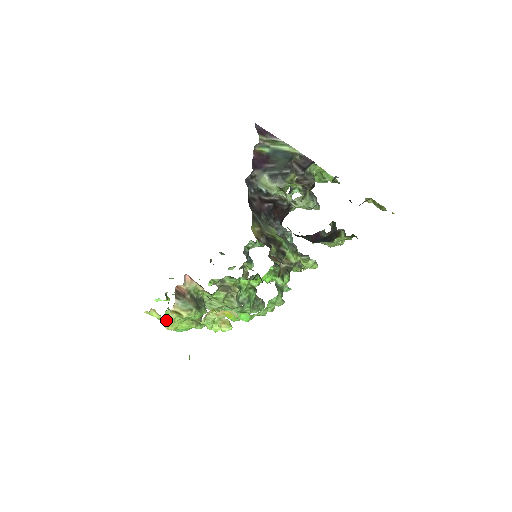
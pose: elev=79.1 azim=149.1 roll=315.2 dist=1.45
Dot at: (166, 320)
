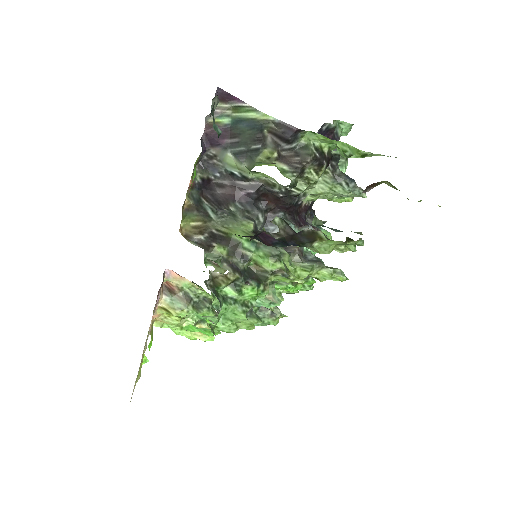
Dot at: occluded
